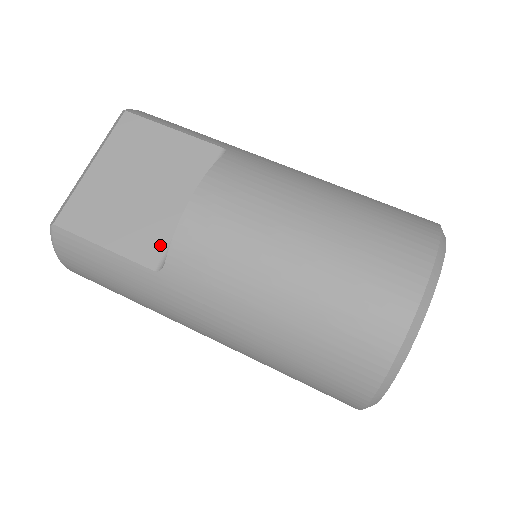
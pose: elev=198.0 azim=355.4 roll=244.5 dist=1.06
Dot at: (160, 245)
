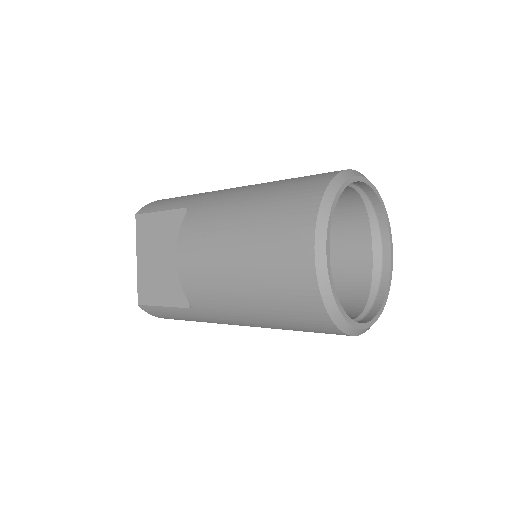
Dot at: occluded
